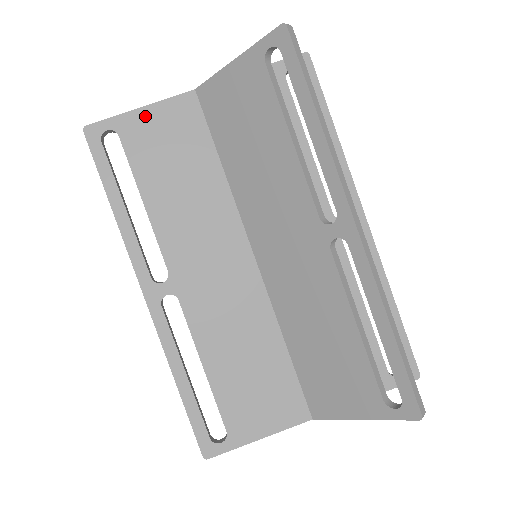
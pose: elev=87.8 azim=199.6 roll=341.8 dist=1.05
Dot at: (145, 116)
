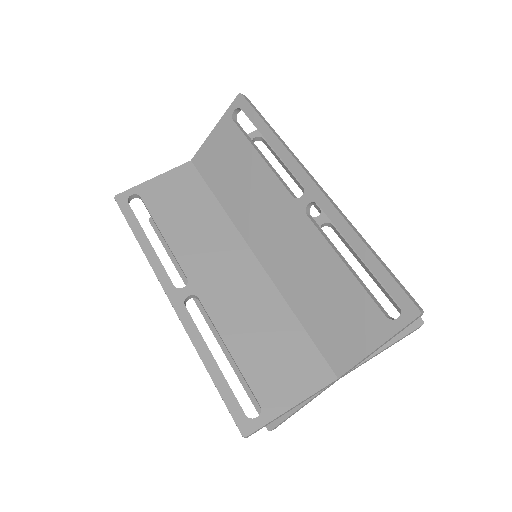
Dot at: (158, 182)
